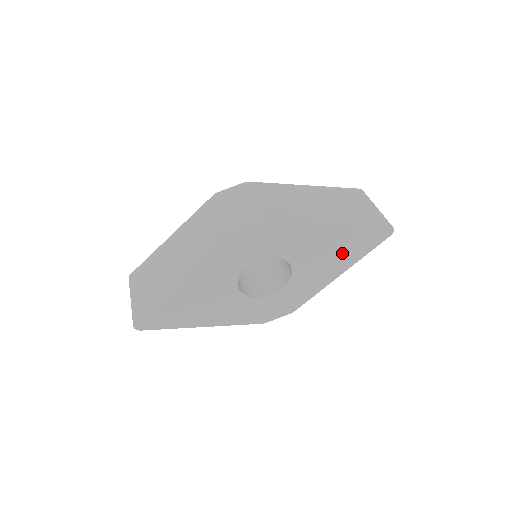
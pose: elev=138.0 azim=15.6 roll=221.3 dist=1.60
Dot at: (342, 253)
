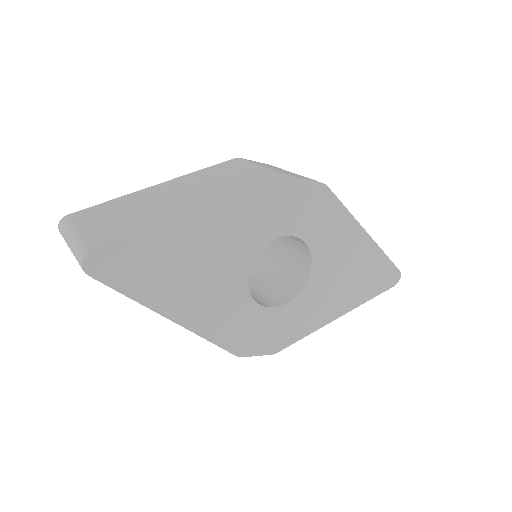
Dot at: (355, 283)
